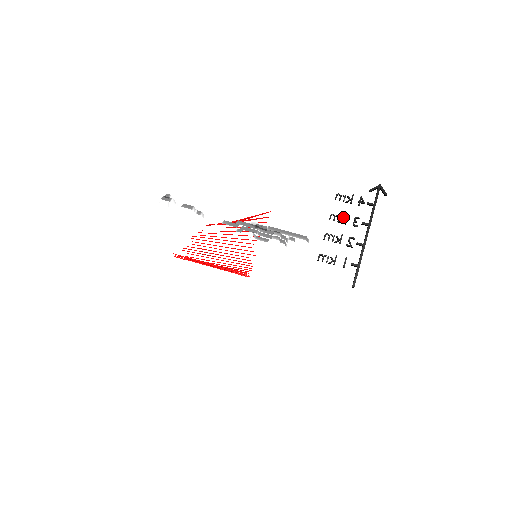
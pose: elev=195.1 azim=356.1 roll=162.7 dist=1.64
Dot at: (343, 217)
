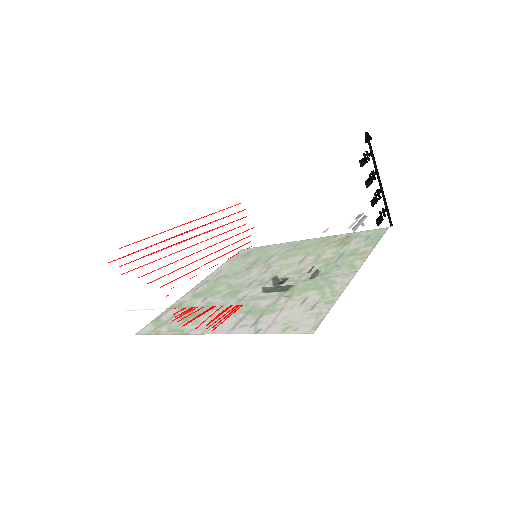
Dot at: (371, 178)
